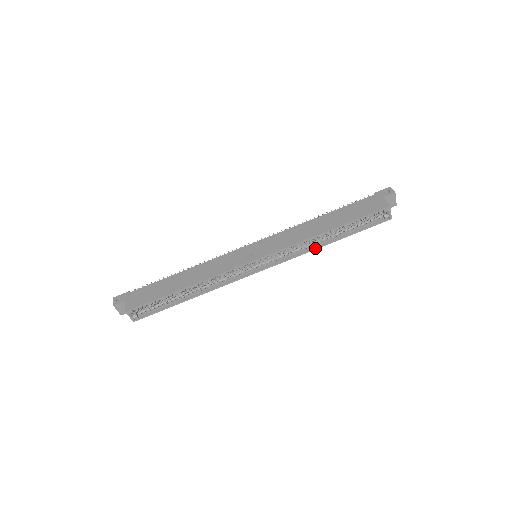
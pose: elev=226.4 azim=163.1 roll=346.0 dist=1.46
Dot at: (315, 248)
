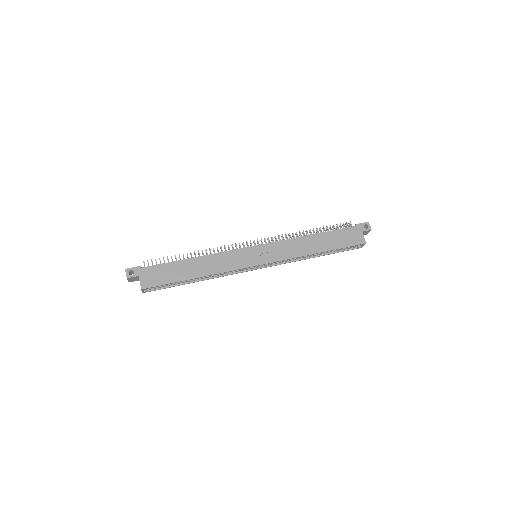
Dot at: (302, 259)
